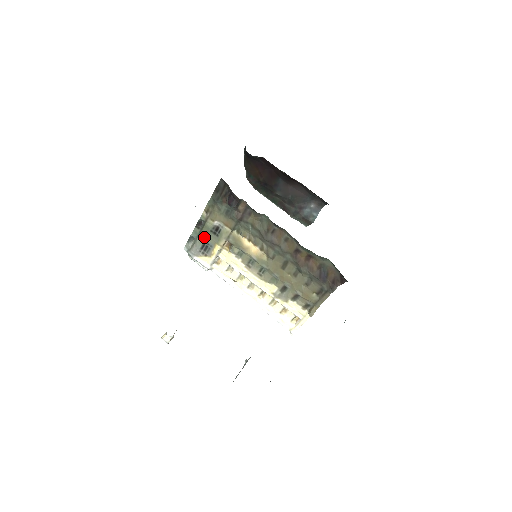
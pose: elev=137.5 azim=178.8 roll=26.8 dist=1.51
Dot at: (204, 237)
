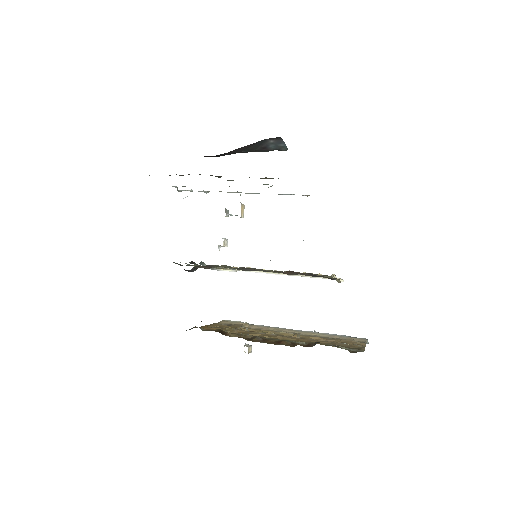
Dot at: occluded
